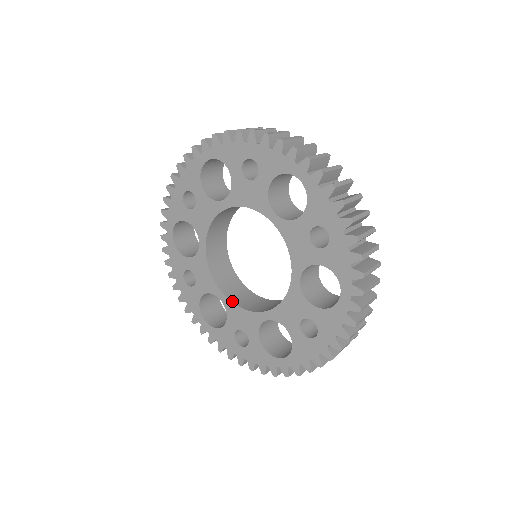
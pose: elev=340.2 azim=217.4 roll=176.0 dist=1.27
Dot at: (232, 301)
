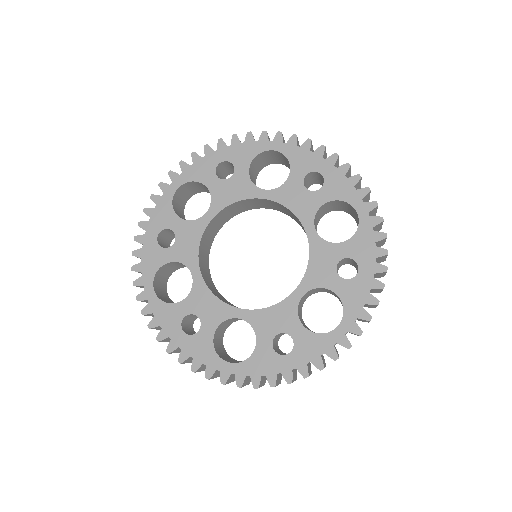
Dot at: (206, 283)
